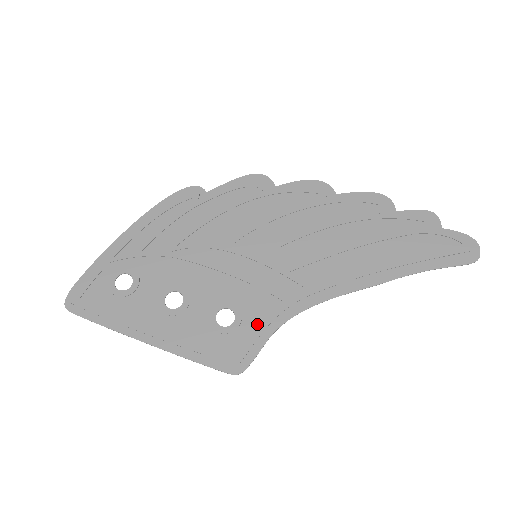
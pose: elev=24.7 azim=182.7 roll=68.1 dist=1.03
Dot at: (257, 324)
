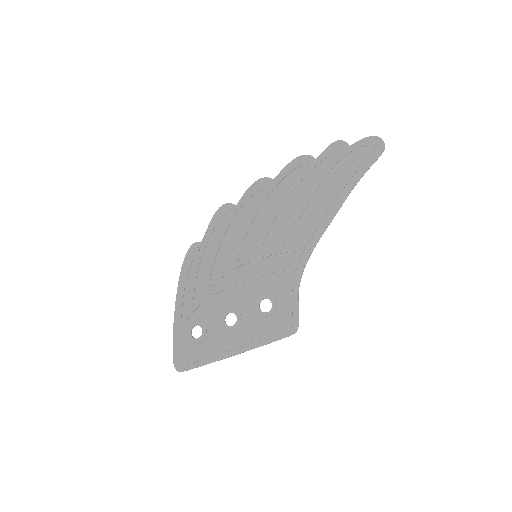
Dot at: (286, 295)
